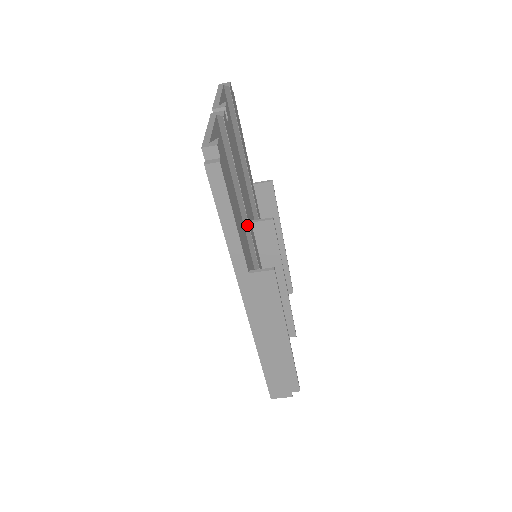
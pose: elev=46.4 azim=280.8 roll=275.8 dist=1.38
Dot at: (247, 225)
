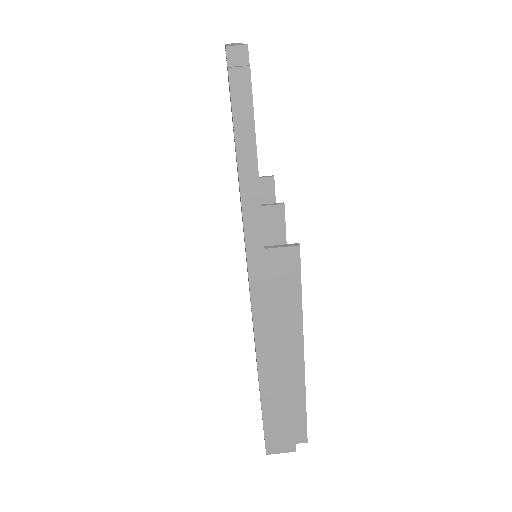
Dot at: occluded
